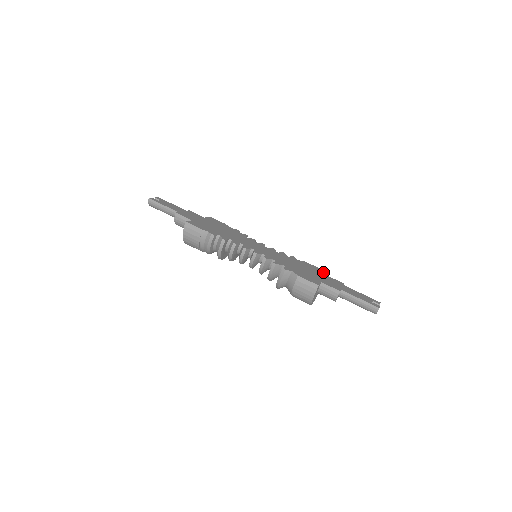
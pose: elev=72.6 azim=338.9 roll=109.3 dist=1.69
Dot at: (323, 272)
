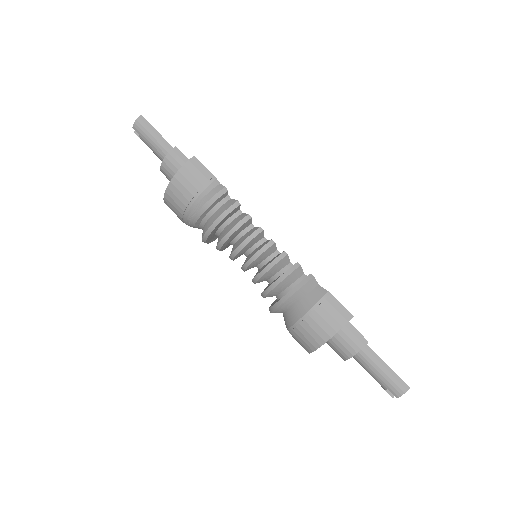
Dot at: occluded
